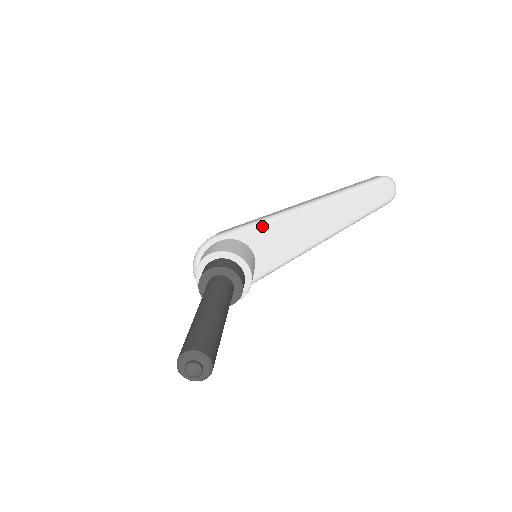
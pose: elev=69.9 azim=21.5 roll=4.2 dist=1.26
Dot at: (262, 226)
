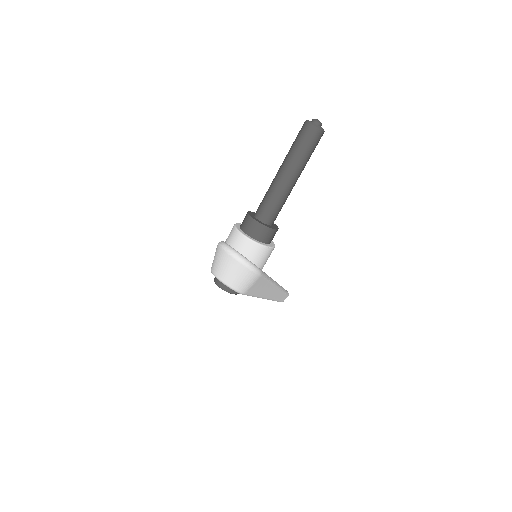
Dot at: occluded
